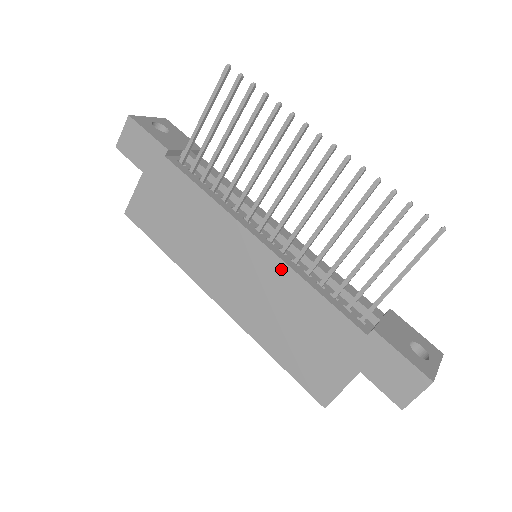
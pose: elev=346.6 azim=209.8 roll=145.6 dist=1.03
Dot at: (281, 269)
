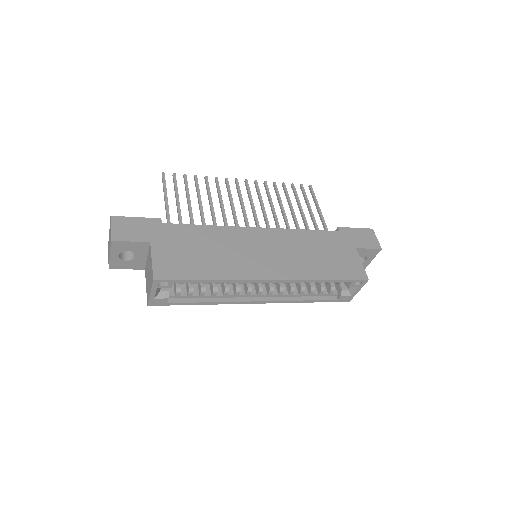
Dot at: (282, 233)
